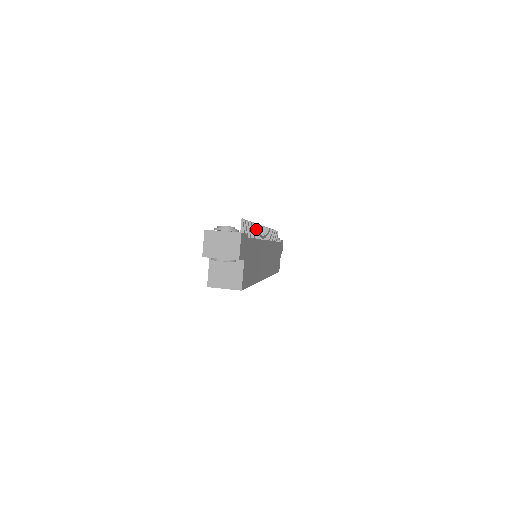
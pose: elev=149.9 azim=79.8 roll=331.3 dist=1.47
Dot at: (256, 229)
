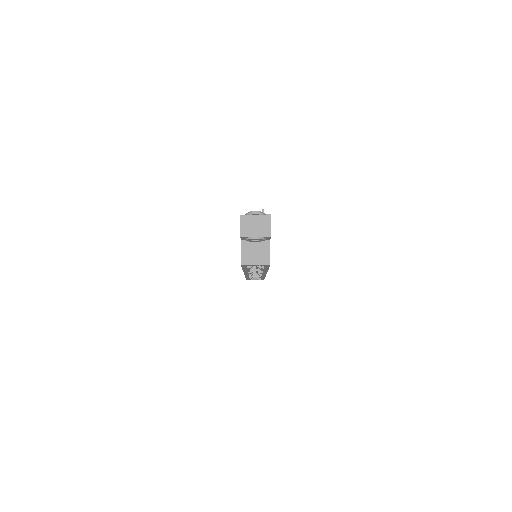
Dot at: occluded
